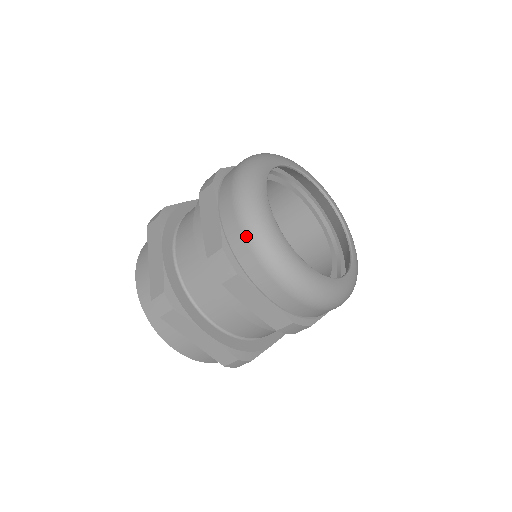
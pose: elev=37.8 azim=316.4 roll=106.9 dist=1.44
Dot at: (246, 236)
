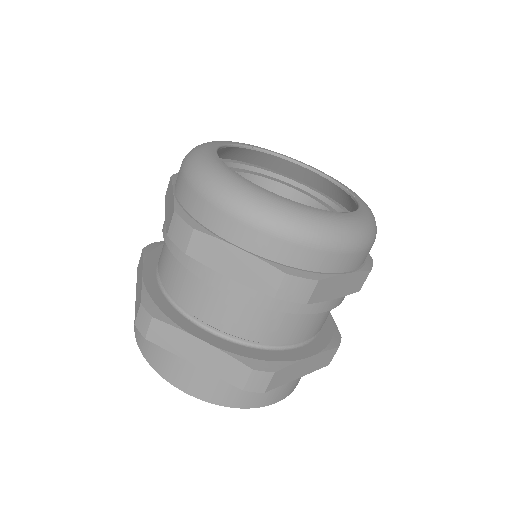
Dot at: (297, 241)
